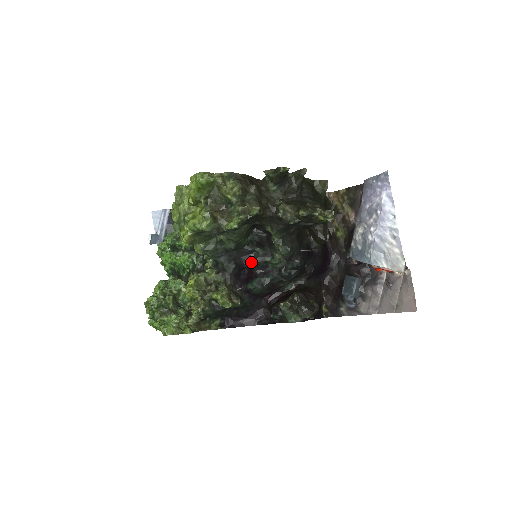
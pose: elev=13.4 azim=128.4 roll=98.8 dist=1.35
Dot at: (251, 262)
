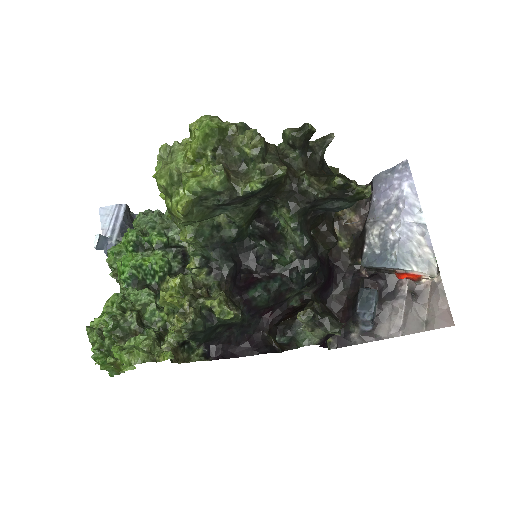
Dot at: (252, 261)
